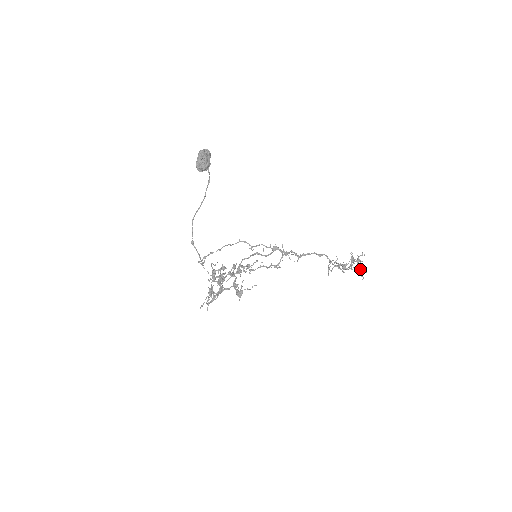
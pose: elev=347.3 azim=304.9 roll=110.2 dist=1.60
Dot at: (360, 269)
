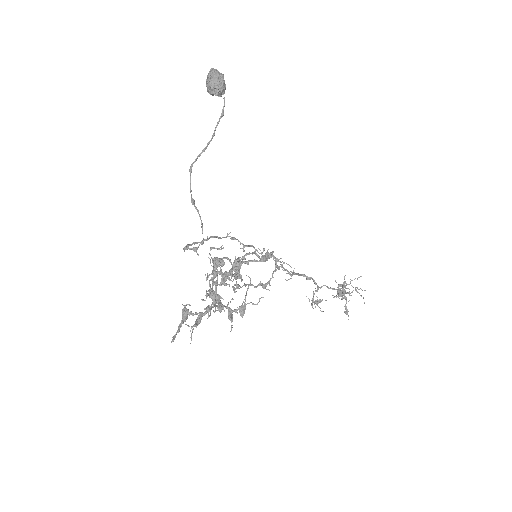
Dot at: (346, 302)
